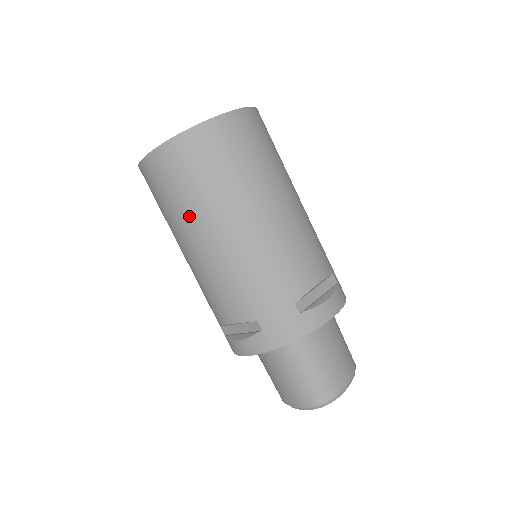
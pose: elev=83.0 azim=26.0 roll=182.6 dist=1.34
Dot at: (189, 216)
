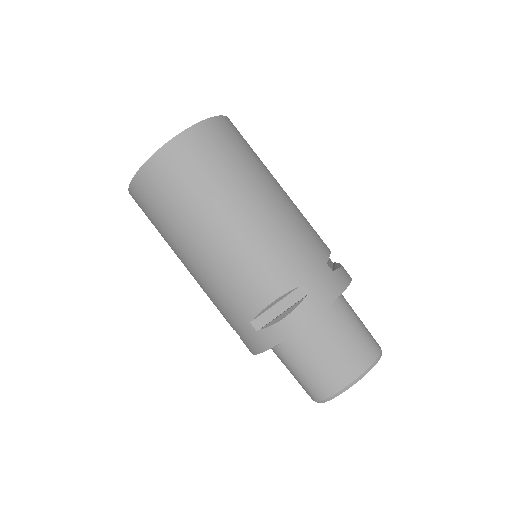
Dot at: occluded
